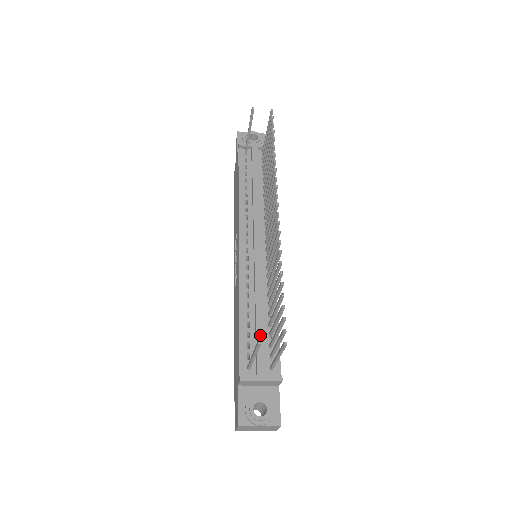
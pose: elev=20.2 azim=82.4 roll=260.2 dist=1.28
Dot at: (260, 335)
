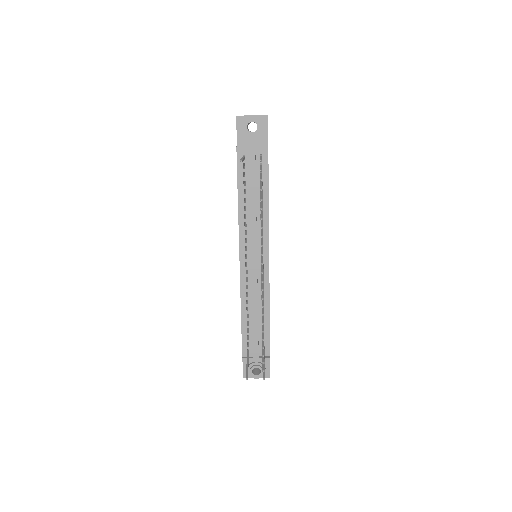
Dot at: (256, 333)
